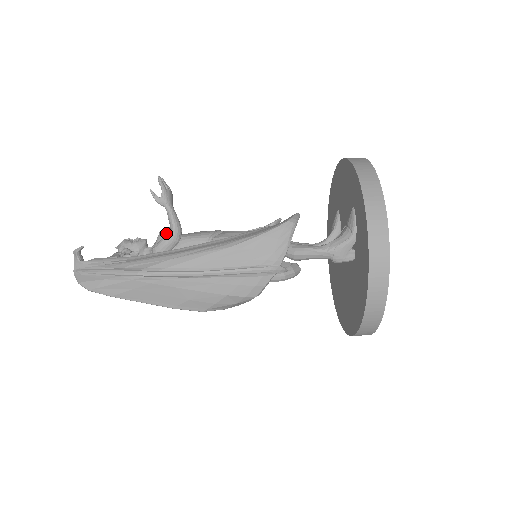
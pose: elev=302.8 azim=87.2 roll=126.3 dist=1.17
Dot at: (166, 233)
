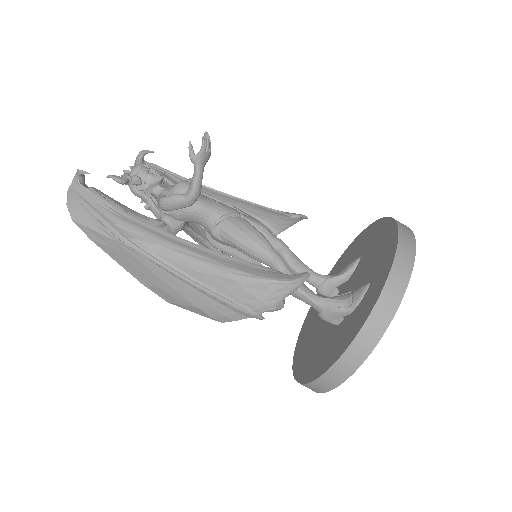
Dot at: (183, 189)
